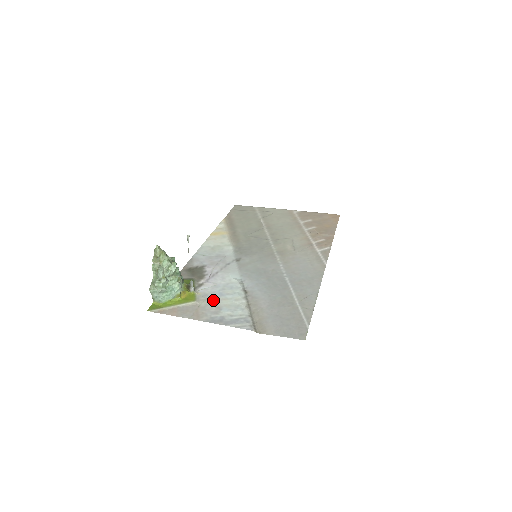
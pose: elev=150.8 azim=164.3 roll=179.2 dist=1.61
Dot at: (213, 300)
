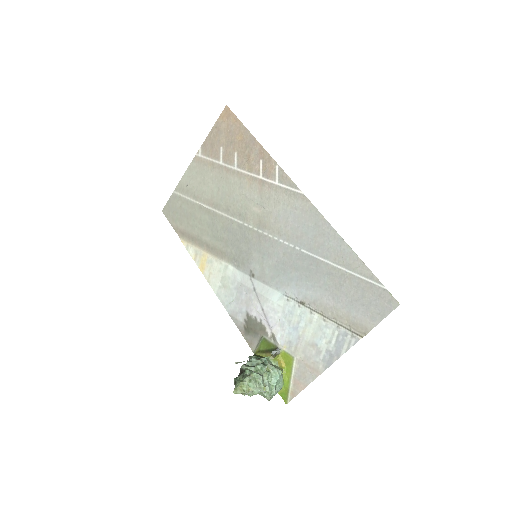
Dot at: (300, 342)
